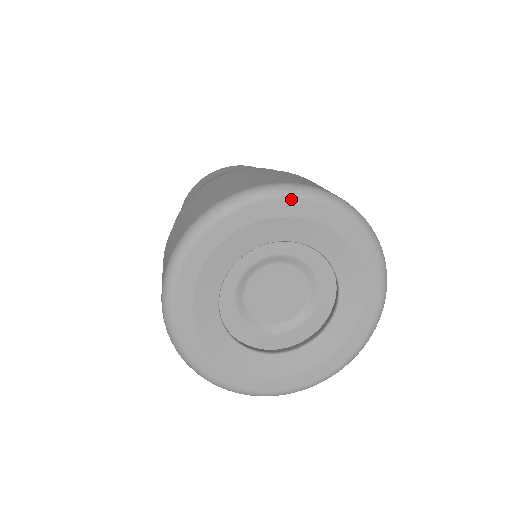
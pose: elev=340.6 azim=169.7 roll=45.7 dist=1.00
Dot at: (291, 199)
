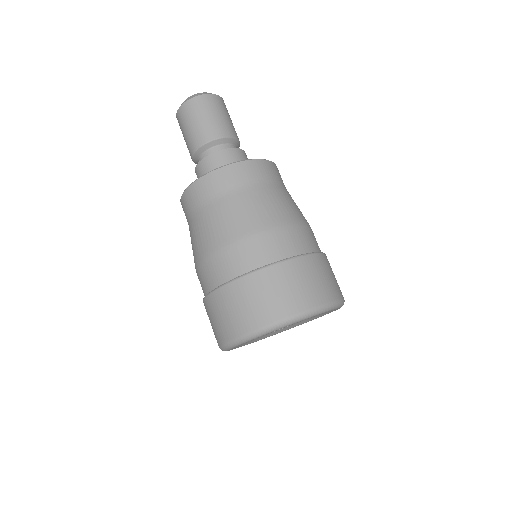
Dot at: occluded
